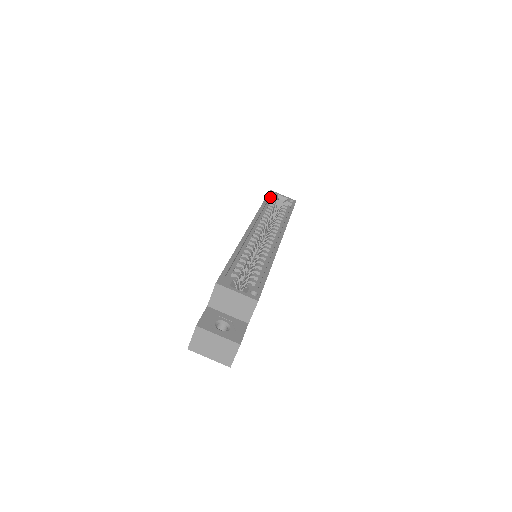
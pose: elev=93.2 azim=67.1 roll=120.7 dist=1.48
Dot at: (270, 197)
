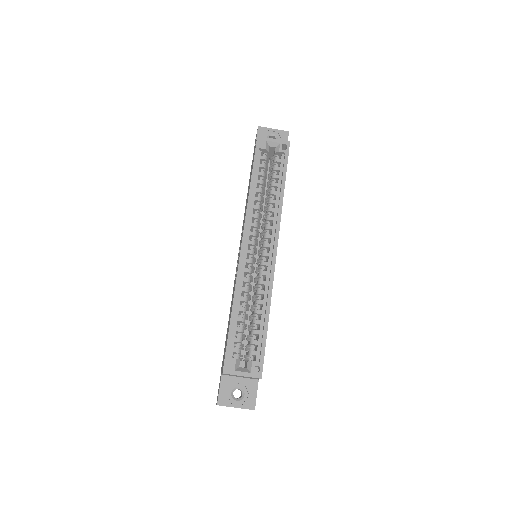
Dot at: (259, 150)
